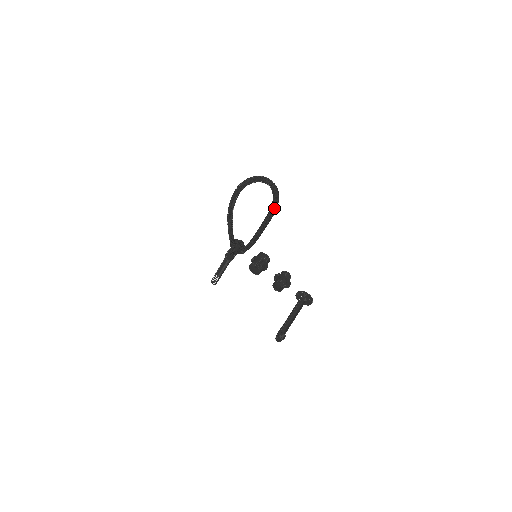
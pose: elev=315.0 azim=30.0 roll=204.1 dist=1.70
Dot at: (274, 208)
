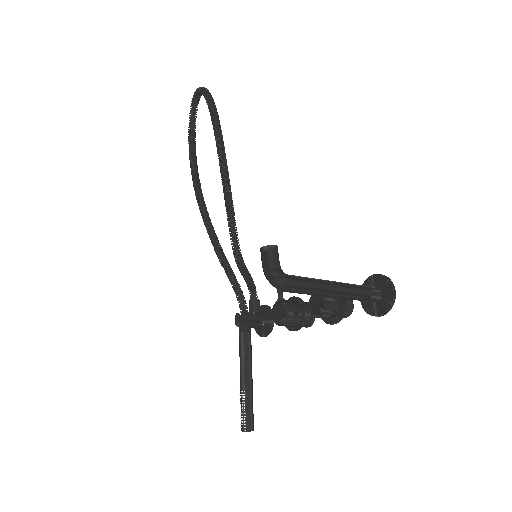
Dot at: (211, 109)
